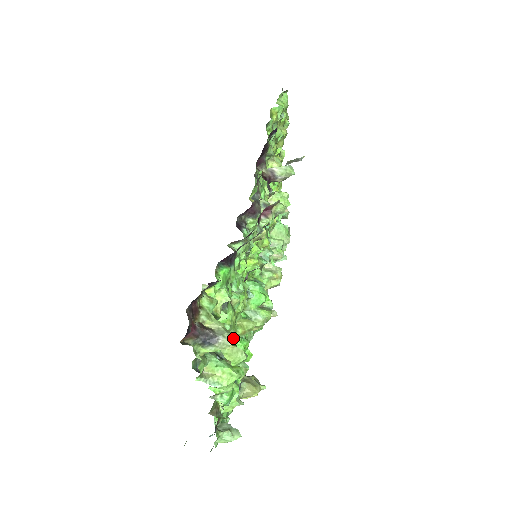
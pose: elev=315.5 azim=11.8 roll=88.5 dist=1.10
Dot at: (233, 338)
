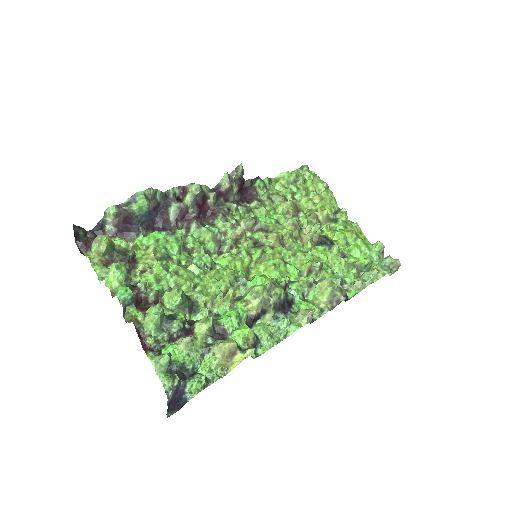
Dot at: (101, 235)
